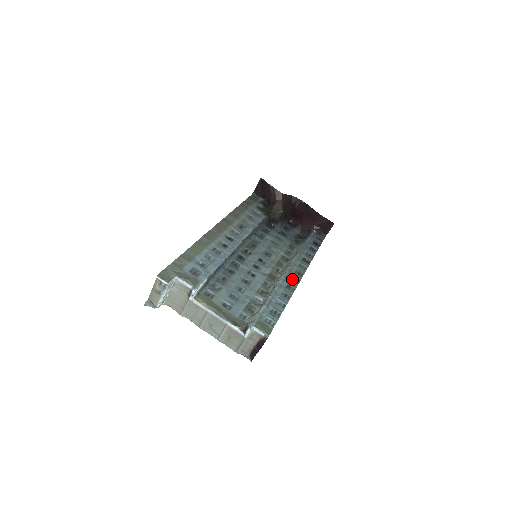
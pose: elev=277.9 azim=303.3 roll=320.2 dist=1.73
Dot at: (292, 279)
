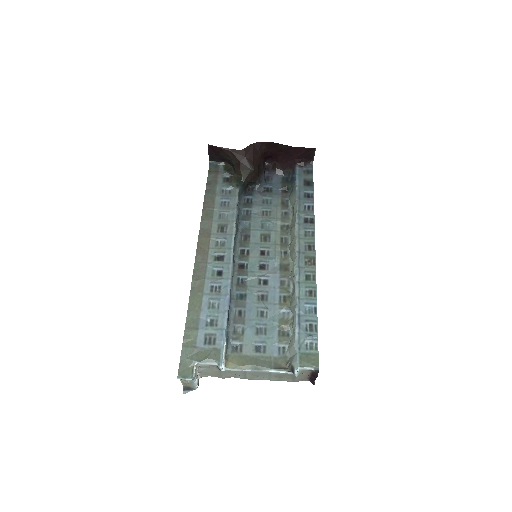
Dot at: (306, 262)
